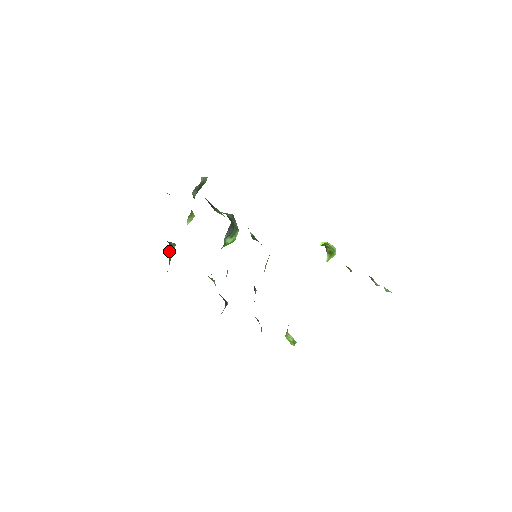
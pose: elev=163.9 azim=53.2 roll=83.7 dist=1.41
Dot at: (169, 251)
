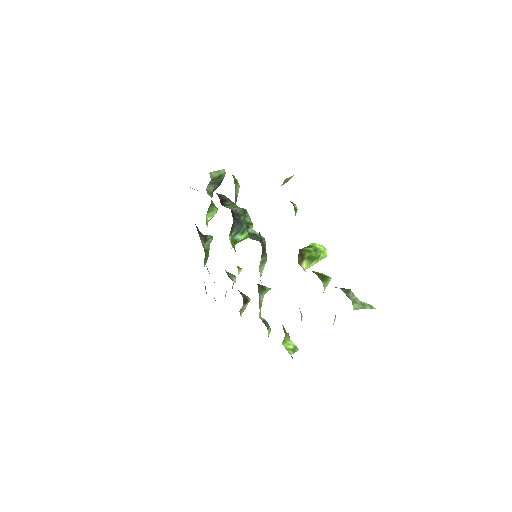
Dot at: (205, 244)
